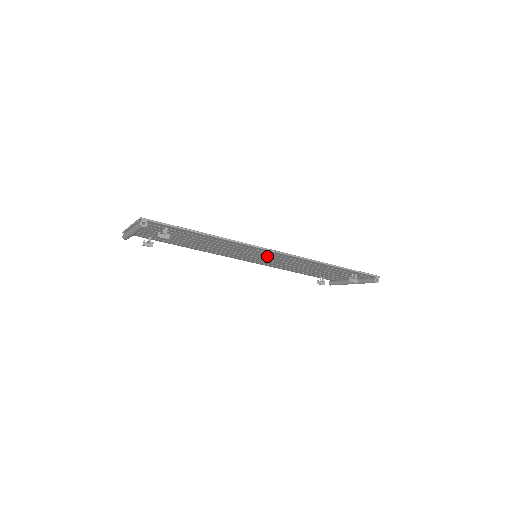
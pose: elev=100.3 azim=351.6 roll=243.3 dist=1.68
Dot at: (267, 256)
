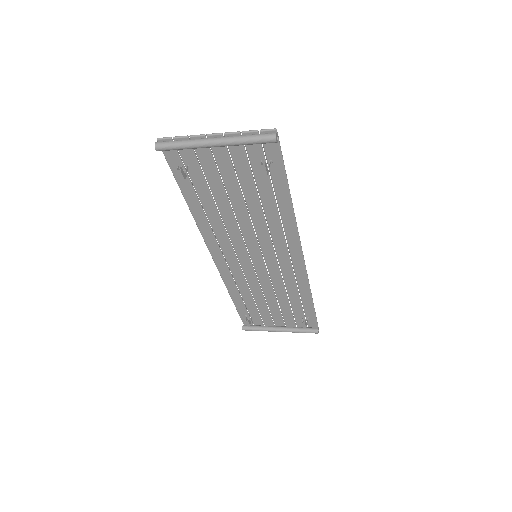
Dot at: (272, 260)
